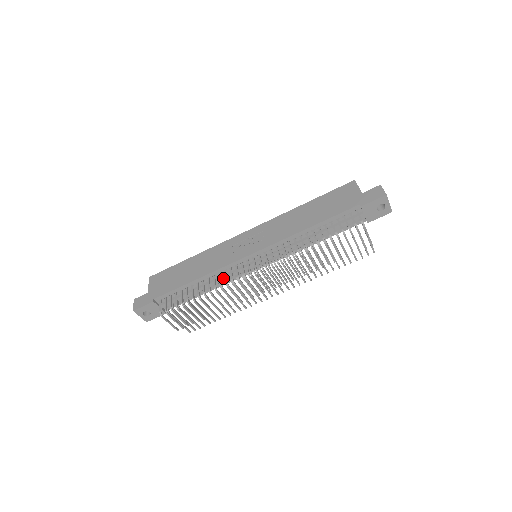
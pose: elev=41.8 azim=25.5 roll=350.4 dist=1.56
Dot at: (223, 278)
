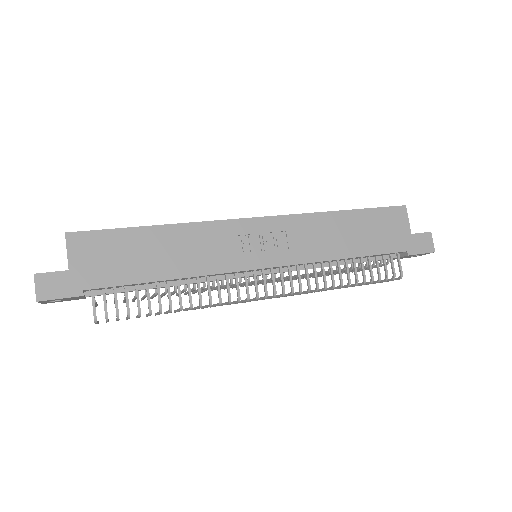
Dot at: occluded
